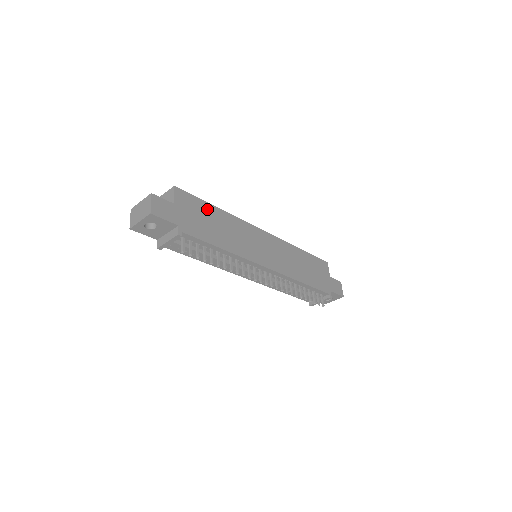
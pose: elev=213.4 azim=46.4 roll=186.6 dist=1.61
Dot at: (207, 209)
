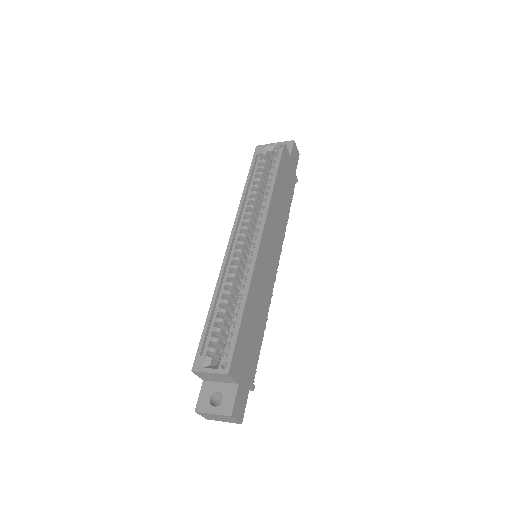
Dot at: (244, 330)
